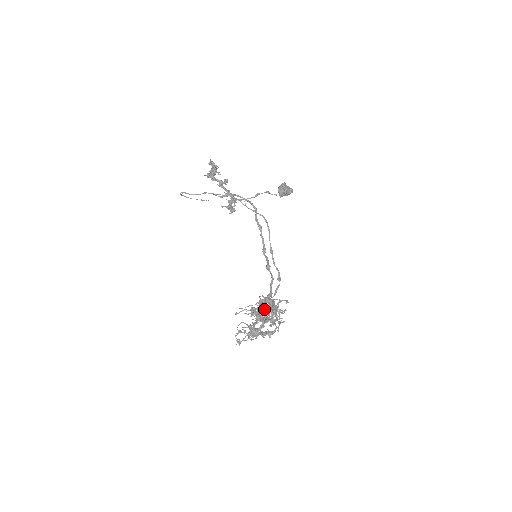
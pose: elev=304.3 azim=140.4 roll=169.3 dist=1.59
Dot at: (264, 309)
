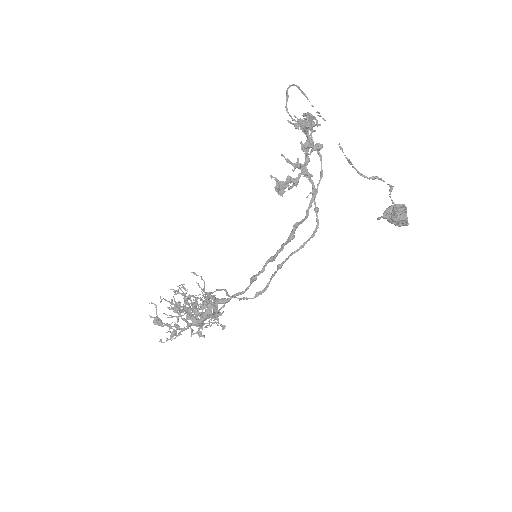
Dot at: (174, 322)
